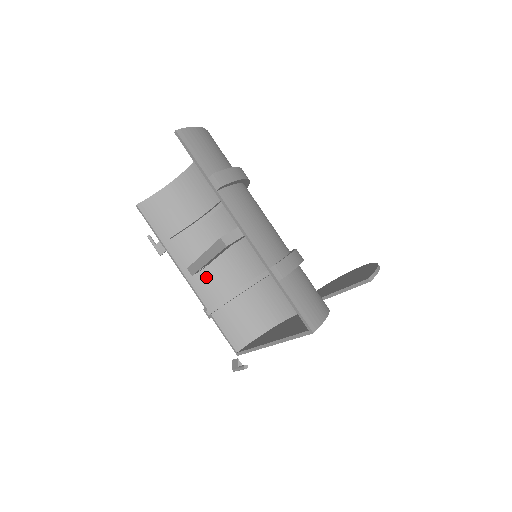
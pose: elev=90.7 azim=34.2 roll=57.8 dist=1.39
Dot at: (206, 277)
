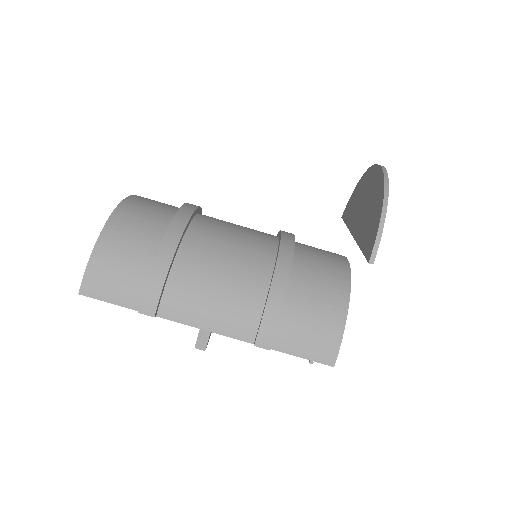
Dot at: occluded
